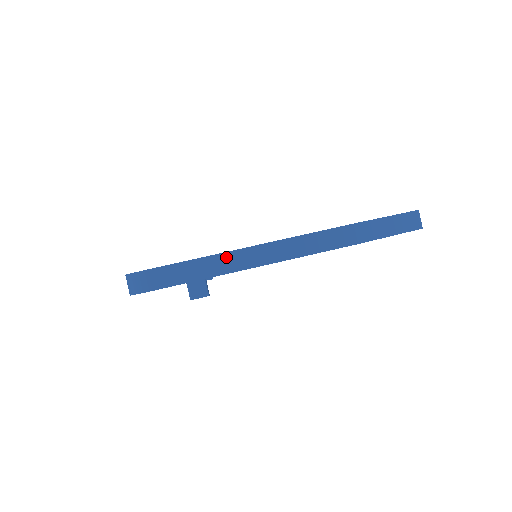
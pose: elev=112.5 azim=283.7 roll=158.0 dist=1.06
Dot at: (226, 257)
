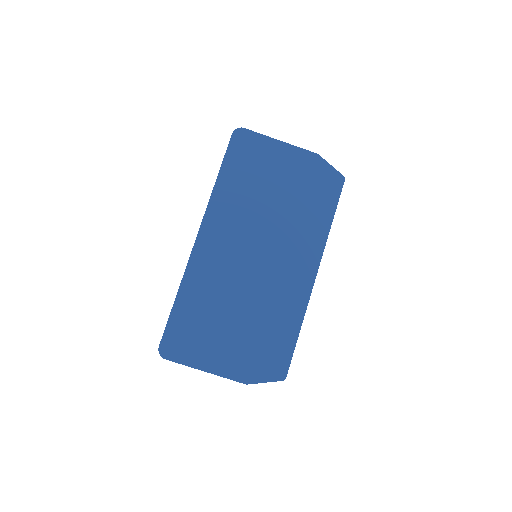
Dot at: occluded
